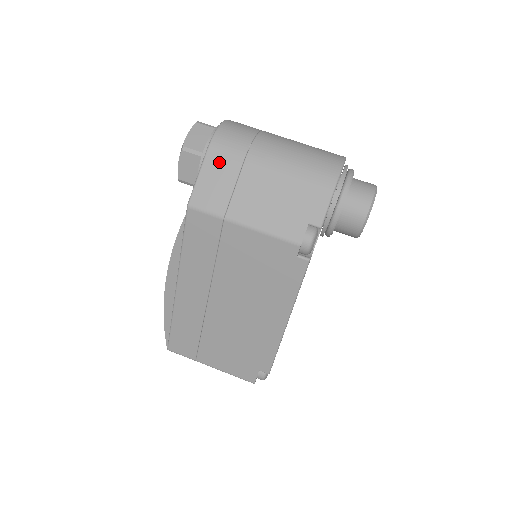
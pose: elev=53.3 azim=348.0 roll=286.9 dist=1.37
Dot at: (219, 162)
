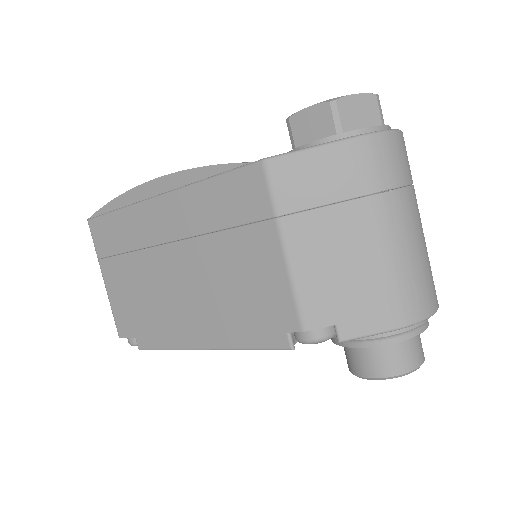
Dot at: (344, 164)
